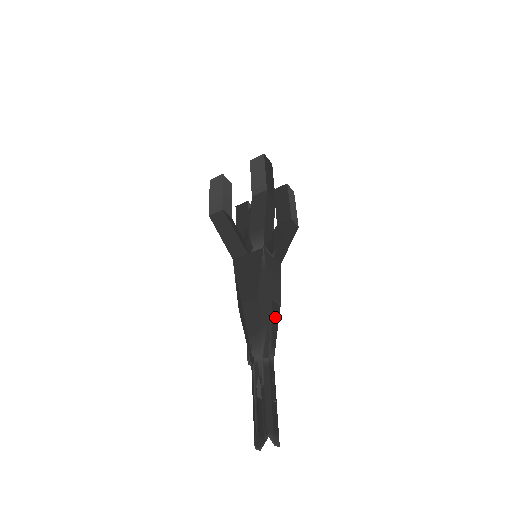
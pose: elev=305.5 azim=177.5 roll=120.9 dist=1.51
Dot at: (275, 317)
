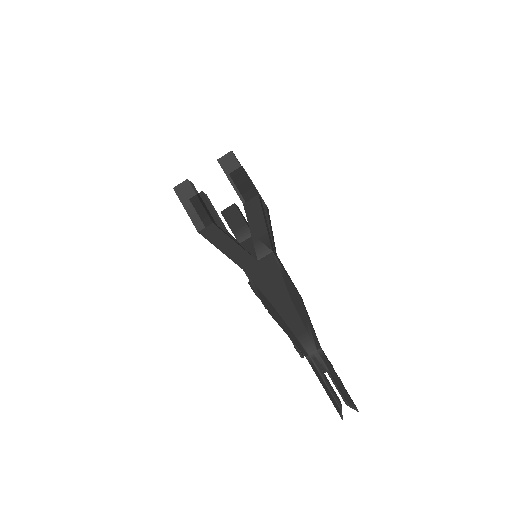
Dot at: (306, 310)
